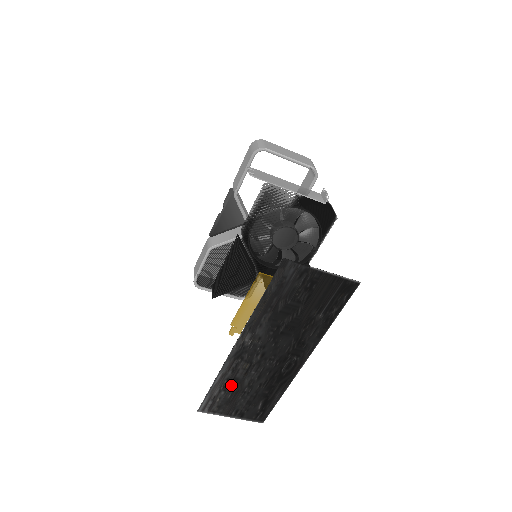
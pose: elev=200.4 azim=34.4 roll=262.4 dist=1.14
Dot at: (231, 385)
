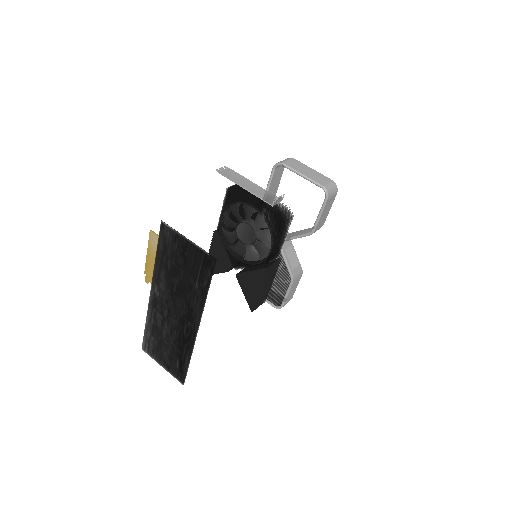
Dot at: (156, 332)
